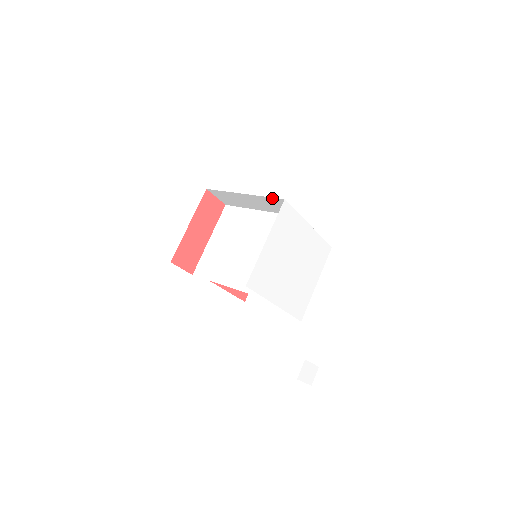
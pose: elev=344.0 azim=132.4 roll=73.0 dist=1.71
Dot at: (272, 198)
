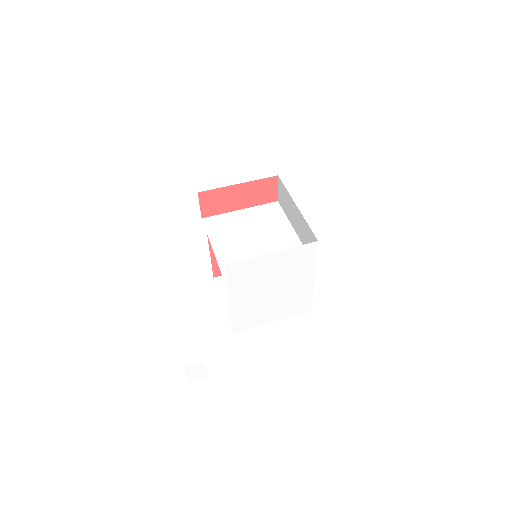
Dot at: (311, 231)
